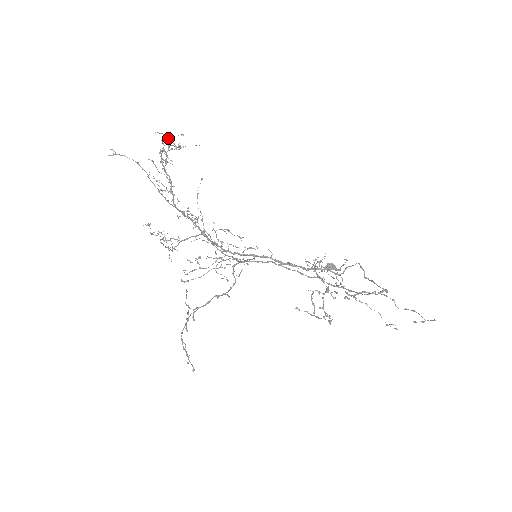
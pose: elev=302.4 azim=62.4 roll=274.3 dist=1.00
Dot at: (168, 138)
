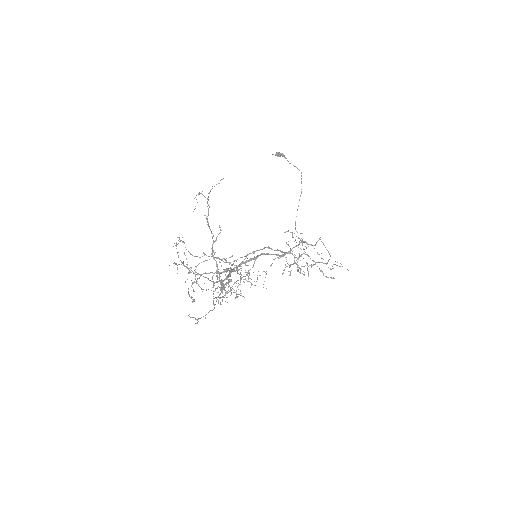
Dot at: occluded
